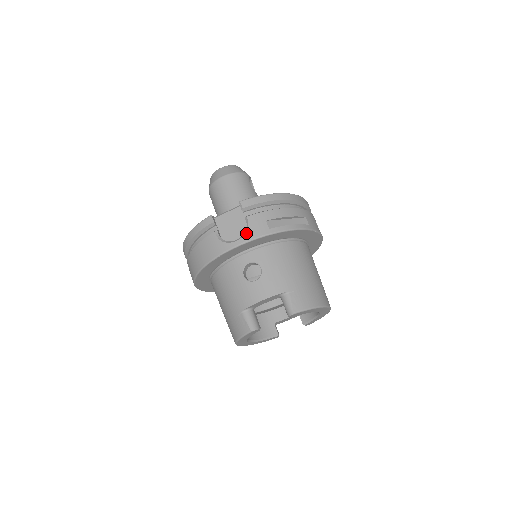
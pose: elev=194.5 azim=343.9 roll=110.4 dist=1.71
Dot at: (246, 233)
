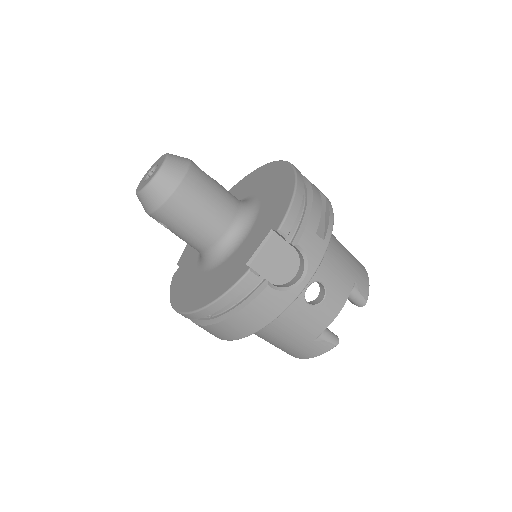
Dot at: (309, 264)
